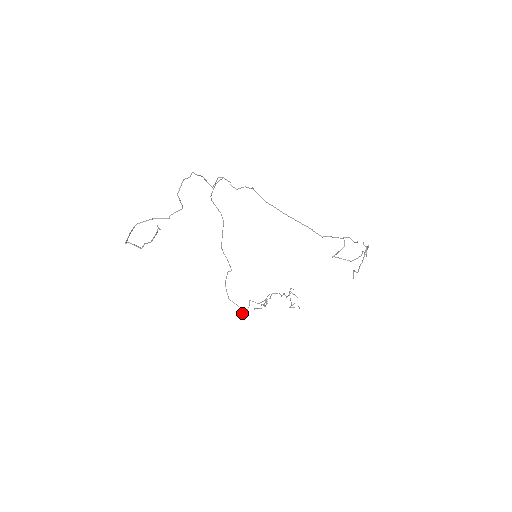
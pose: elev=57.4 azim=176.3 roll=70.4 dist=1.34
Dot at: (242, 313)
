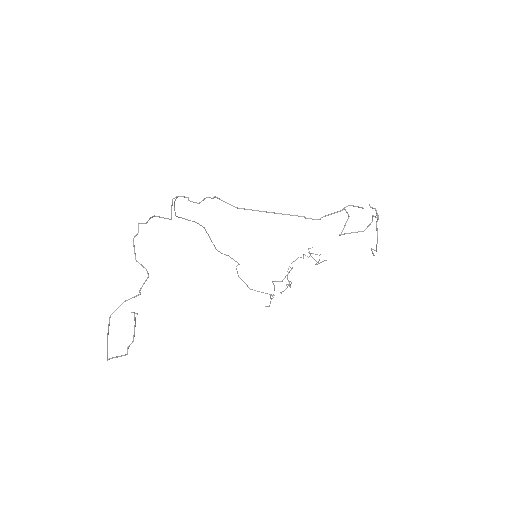
Dot at: (270, 302)
